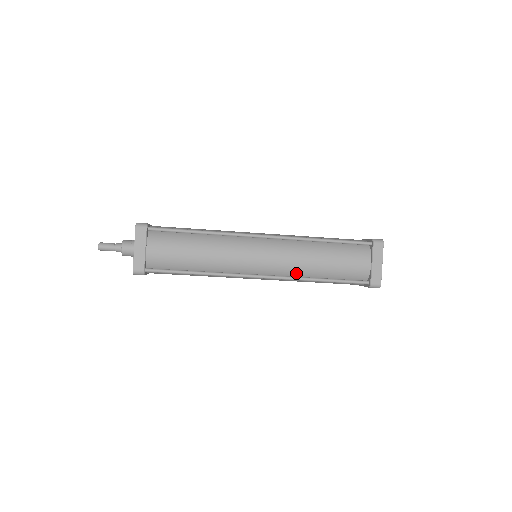
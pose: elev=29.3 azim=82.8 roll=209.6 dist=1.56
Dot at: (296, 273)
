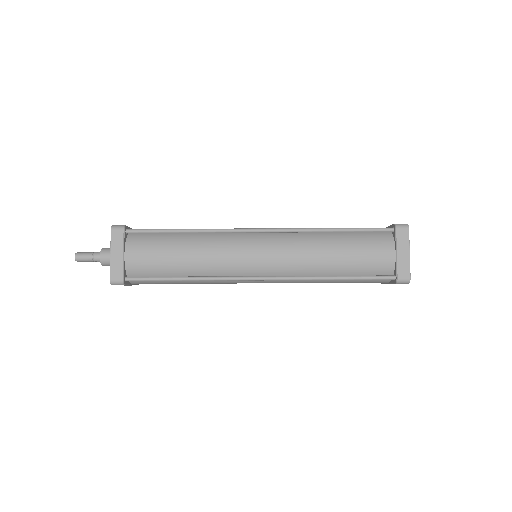
Dot at: (303, 272)
